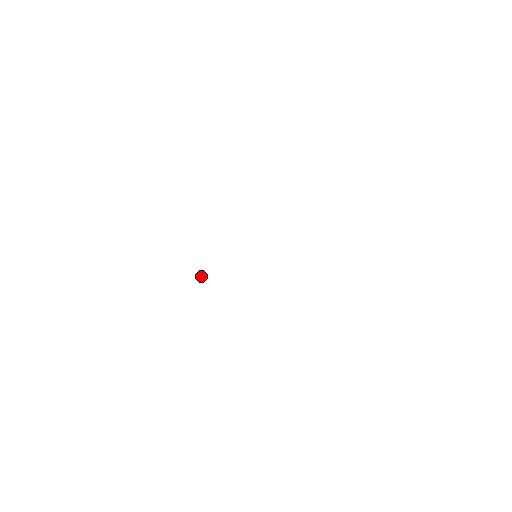
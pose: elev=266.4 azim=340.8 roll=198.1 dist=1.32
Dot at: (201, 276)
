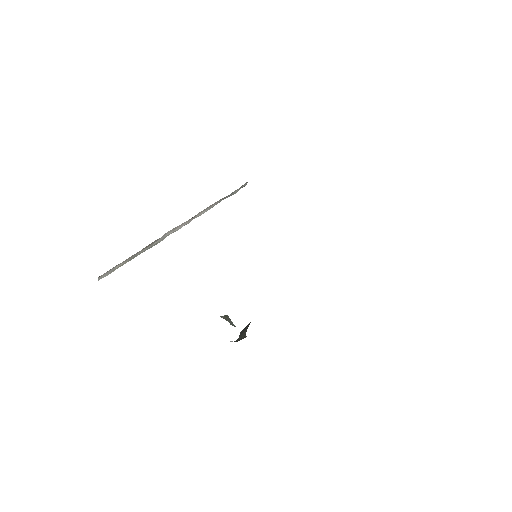
Dot at: (227, 320)
